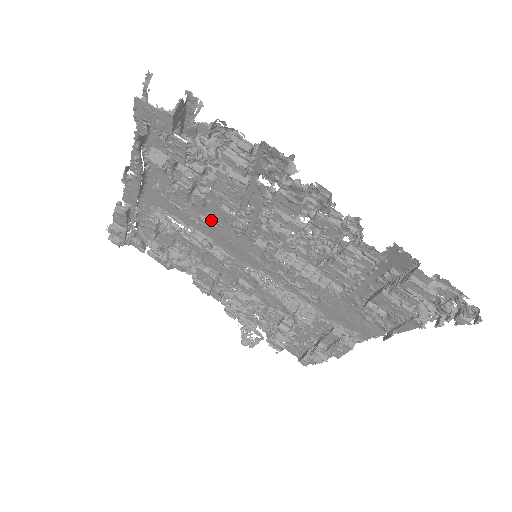
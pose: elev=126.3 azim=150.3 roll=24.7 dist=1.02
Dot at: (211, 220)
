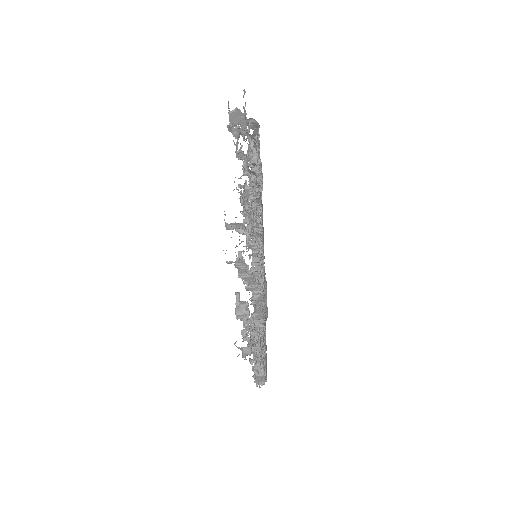
Dot at: occluded
